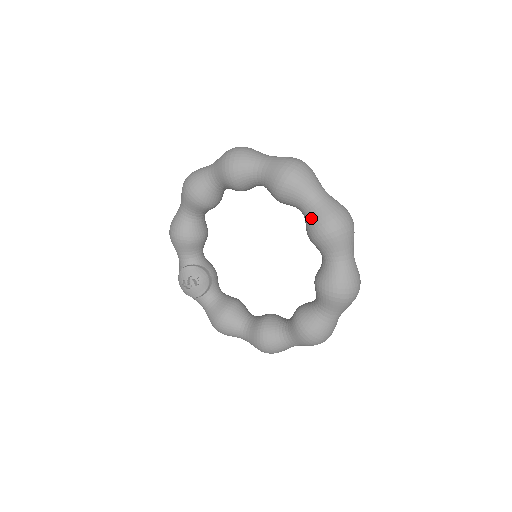
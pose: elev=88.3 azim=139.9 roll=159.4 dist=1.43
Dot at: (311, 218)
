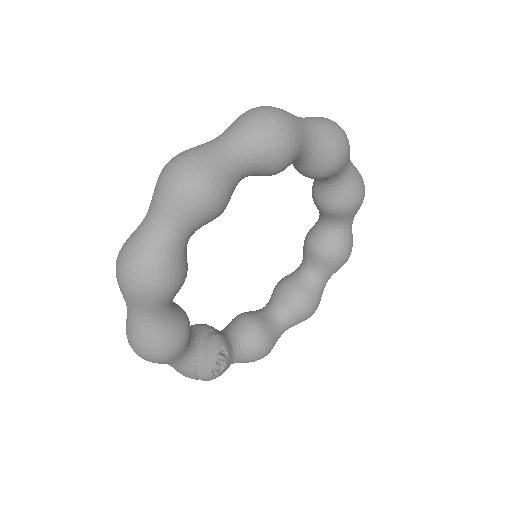
Dot at: (322, 155)
